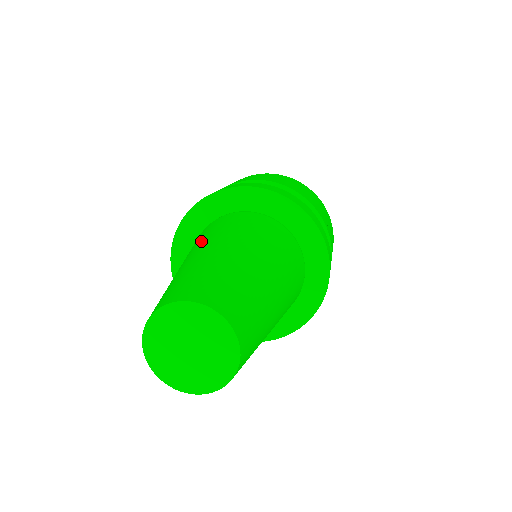
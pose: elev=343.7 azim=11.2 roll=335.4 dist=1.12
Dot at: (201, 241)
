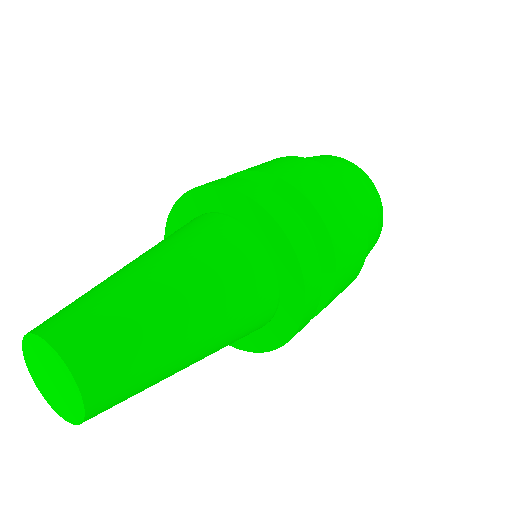
Dot at: (186, 251)
